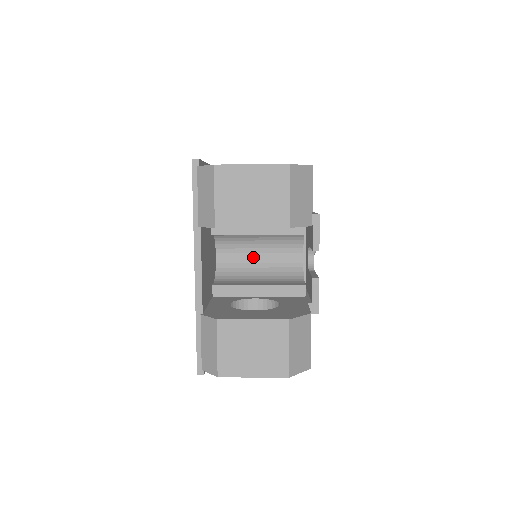
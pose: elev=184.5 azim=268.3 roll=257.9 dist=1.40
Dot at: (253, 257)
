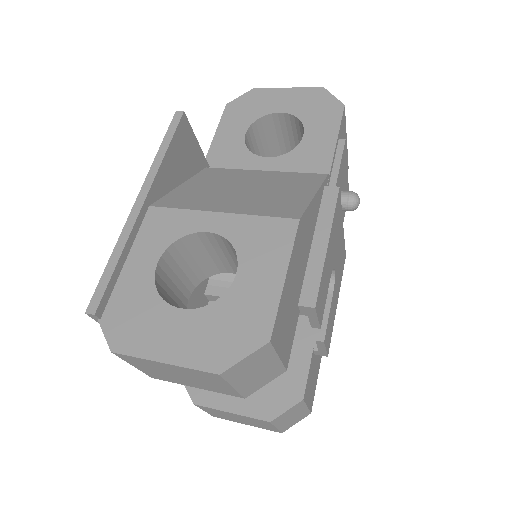
Dot at: occluded
